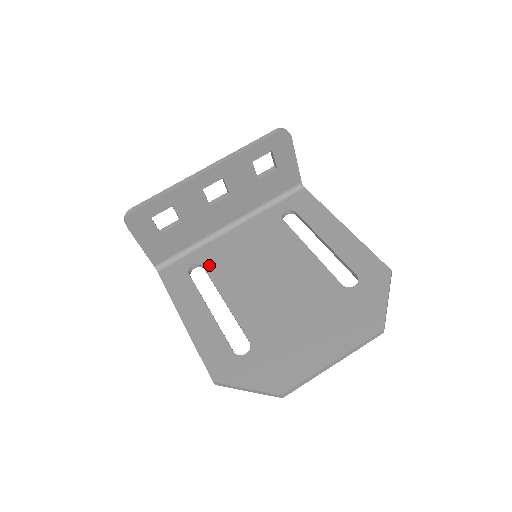
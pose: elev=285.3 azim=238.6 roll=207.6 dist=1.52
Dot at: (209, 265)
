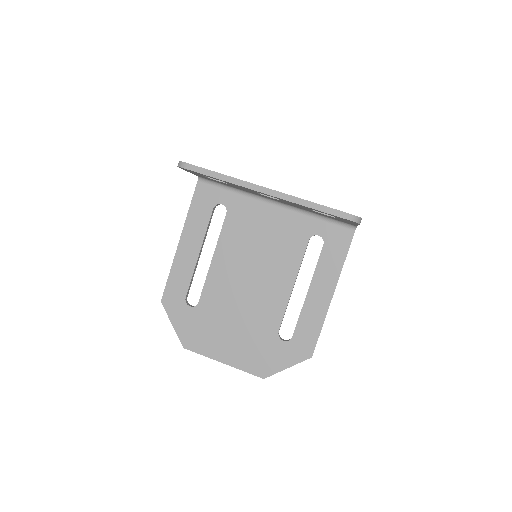
Dot at: (230, 218)
